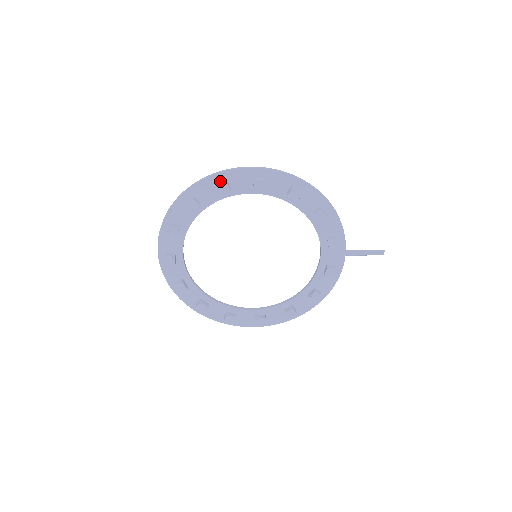
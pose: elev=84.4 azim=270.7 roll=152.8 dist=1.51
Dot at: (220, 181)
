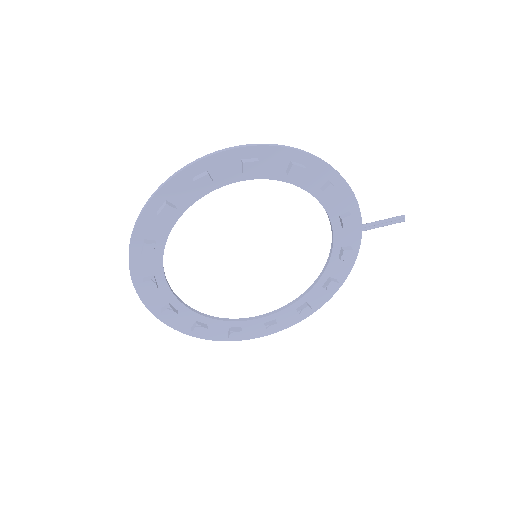
Dot at: (198, 173)
